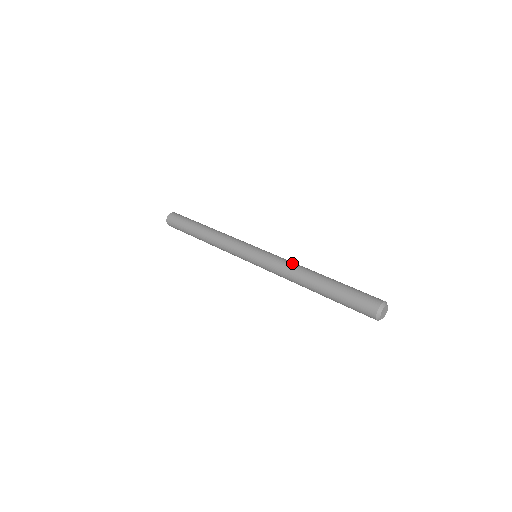
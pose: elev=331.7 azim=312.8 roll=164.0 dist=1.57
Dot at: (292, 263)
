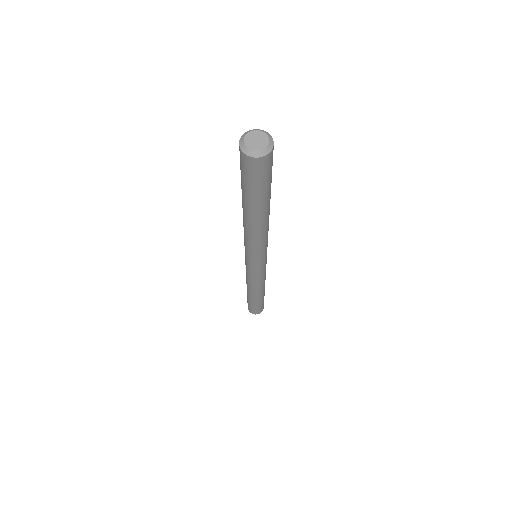
Dot at: occluded
